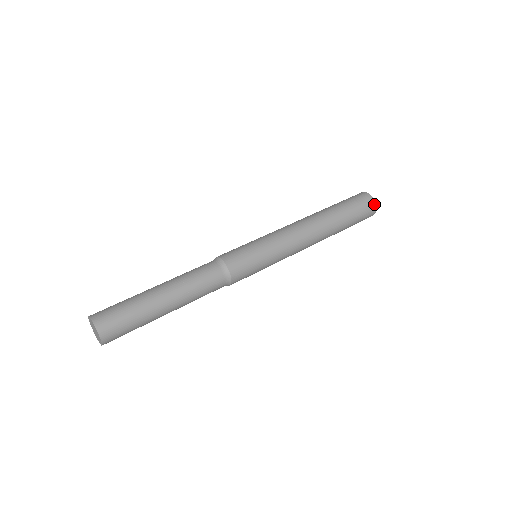
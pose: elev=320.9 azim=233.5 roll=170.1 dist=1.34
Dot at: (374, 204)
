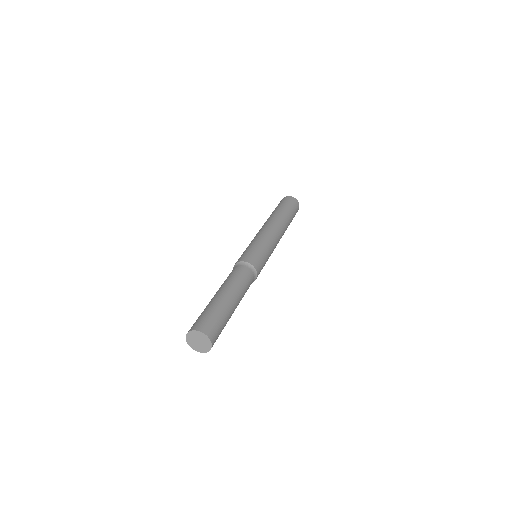
Dot at: occluded
